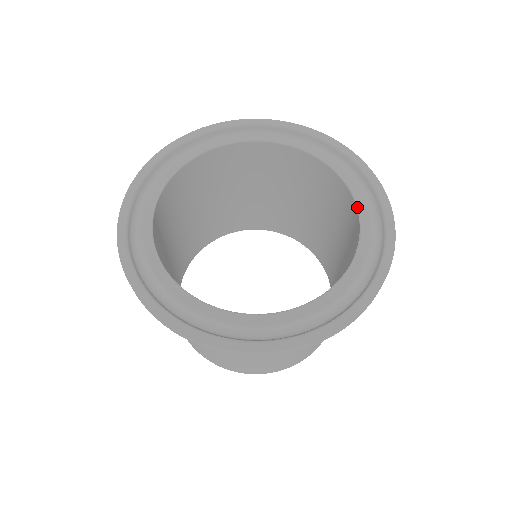
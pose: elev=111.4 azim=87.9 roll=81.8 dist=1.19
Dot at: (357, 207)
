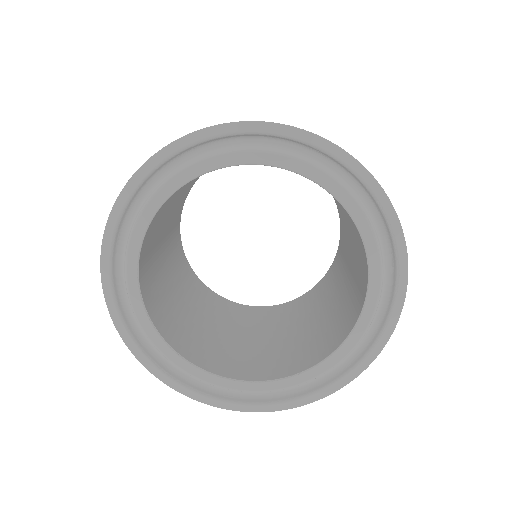
Dot at: (329, 356)
